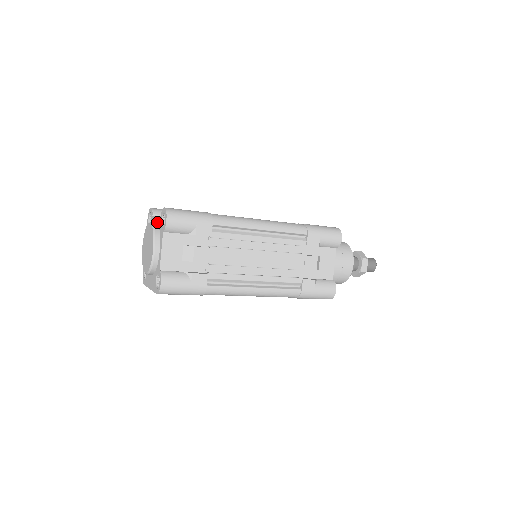
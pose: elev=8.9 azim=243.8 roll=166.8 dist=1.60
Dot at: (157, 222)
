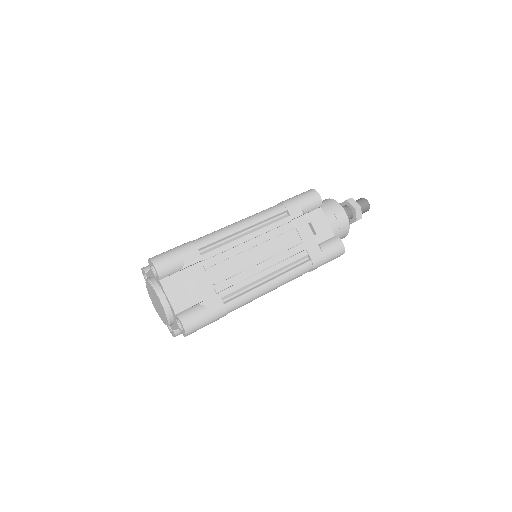
Dot at: (169, 305)
